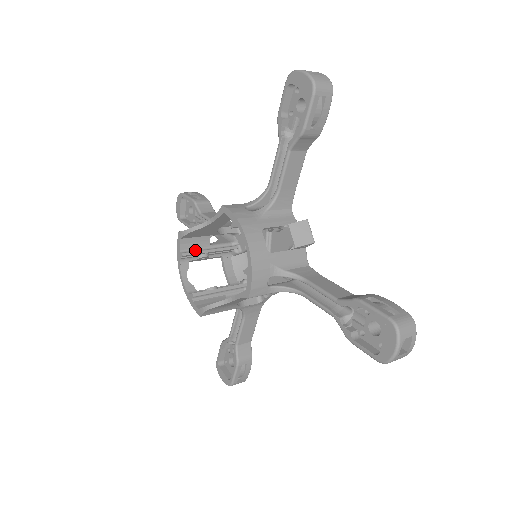
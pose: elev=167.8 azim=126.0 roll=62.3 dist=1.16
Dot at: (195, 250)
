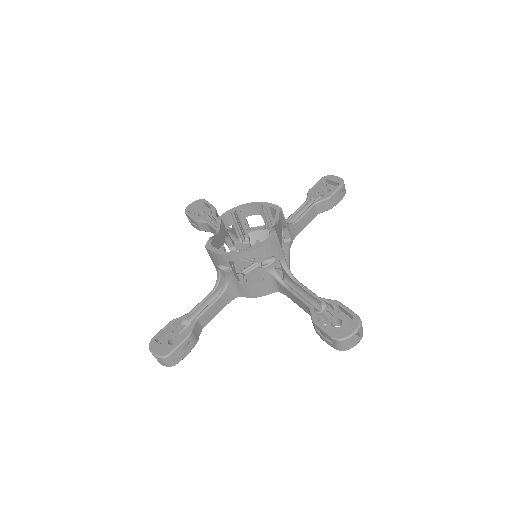
Dot at: occluded
